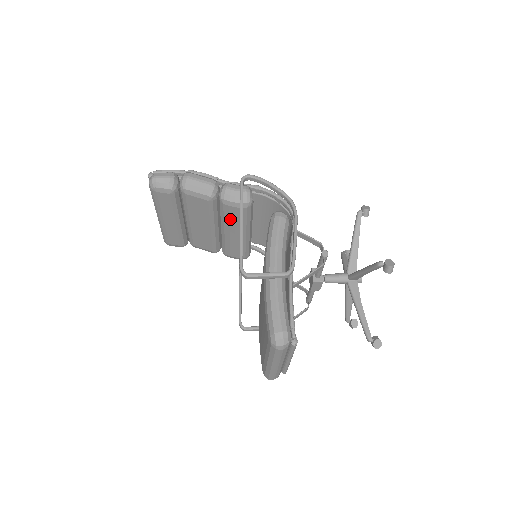
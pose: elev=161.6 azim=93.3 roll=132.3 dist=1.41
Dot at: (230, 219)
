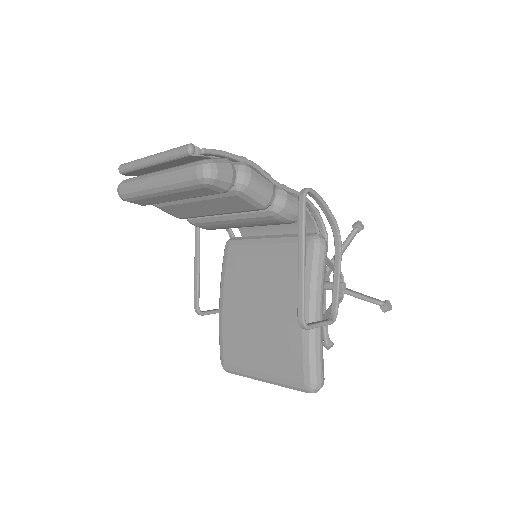
Dot at: (257, 221)
